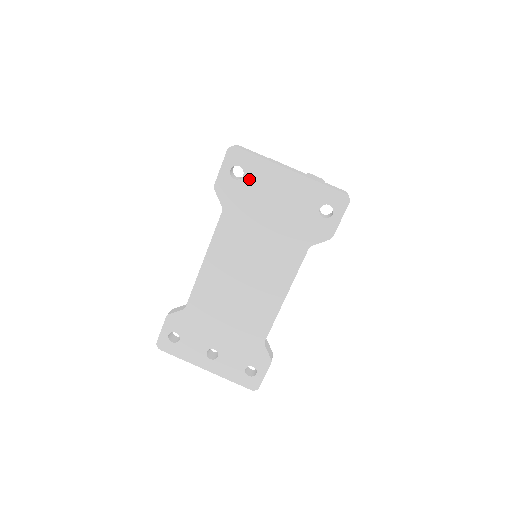
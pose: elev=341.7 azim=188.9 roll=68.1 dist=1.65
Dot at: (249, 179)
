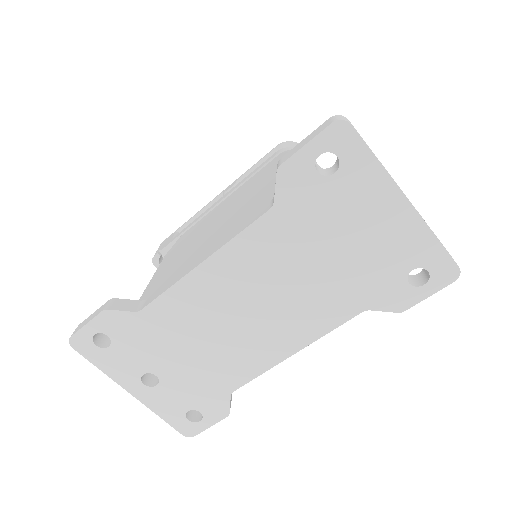
Dot at: (340, 183)
